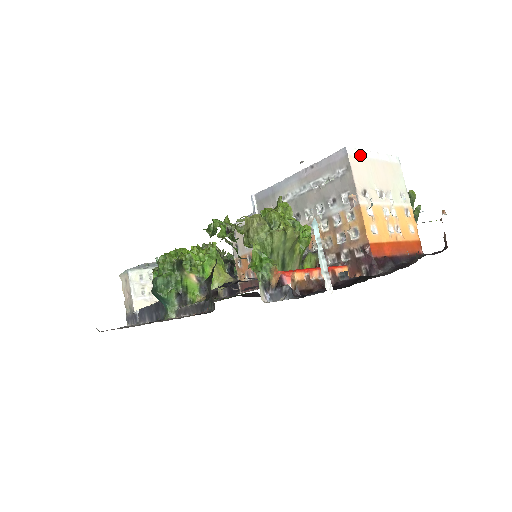
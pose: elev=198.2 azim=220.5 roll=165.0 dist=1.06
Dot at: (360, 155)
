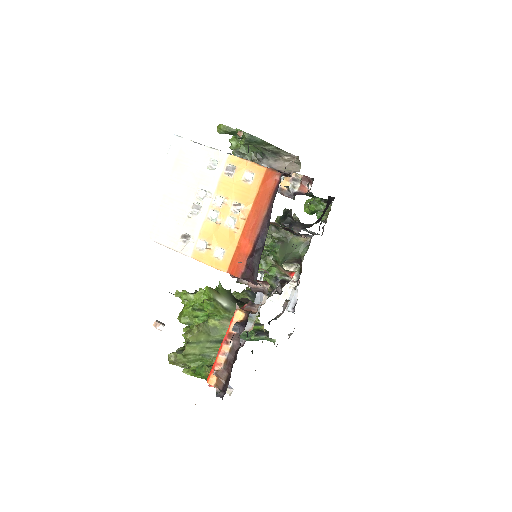
Dot at: (151, 215)
